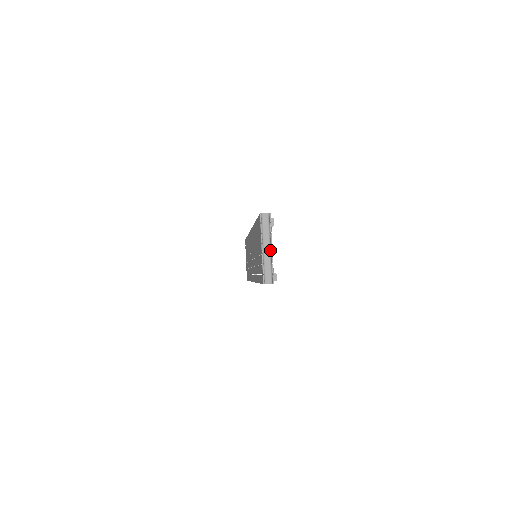
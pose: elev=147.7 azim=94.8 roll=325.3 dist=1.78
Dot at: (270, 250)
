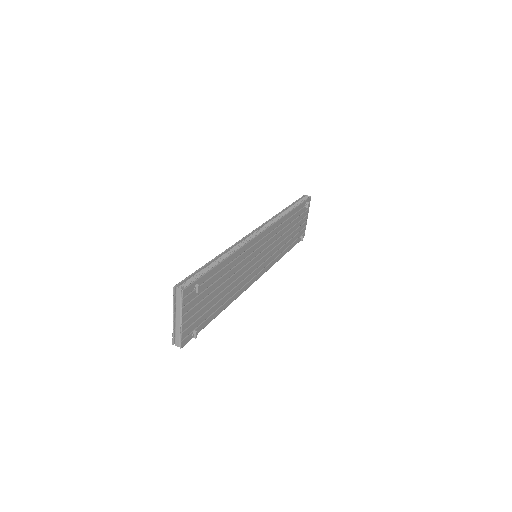
Dot at: (181, 320)
